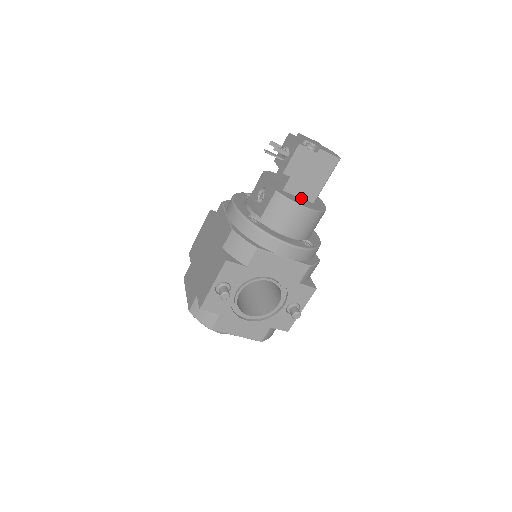
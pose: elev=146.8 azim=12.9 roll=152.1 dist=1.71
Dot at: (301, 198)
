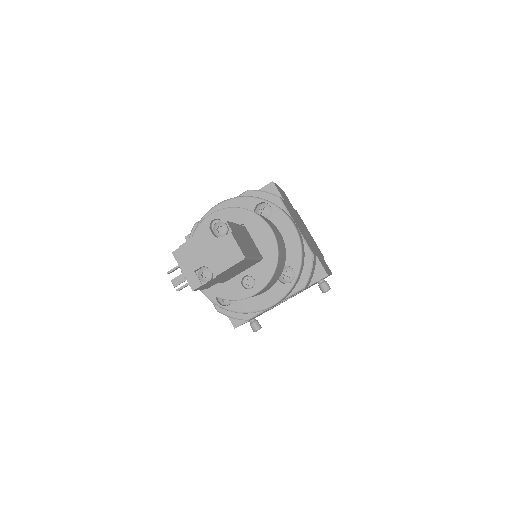
Dot at: (245, 270)
